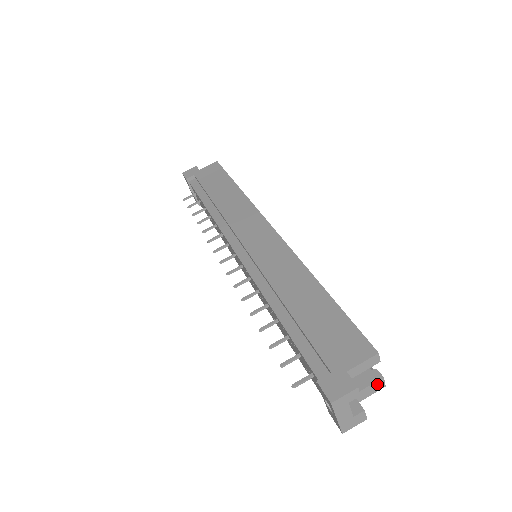
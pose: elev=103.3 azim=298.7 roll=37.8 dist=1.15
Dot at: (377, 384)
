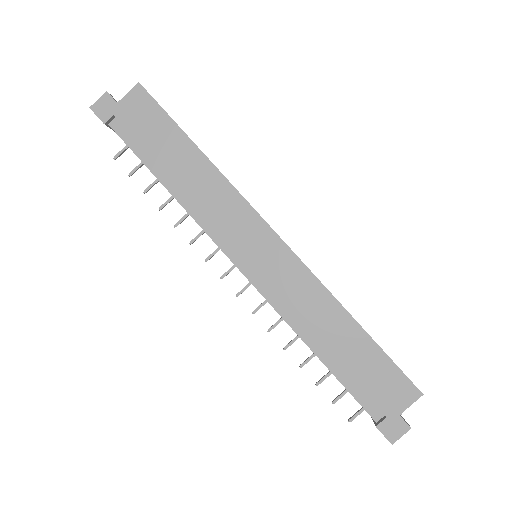
Dot at: occluded
